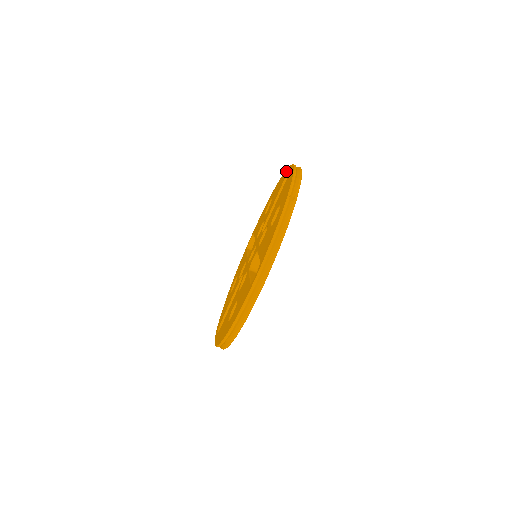
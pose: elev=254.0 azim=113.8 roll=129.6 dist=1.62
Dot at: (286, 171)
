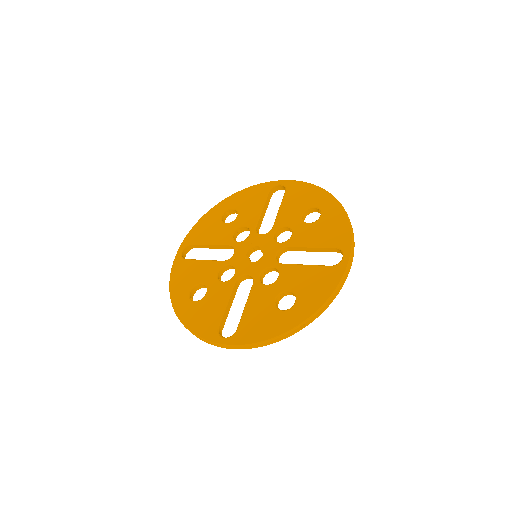
Dot at: (347, 236)
